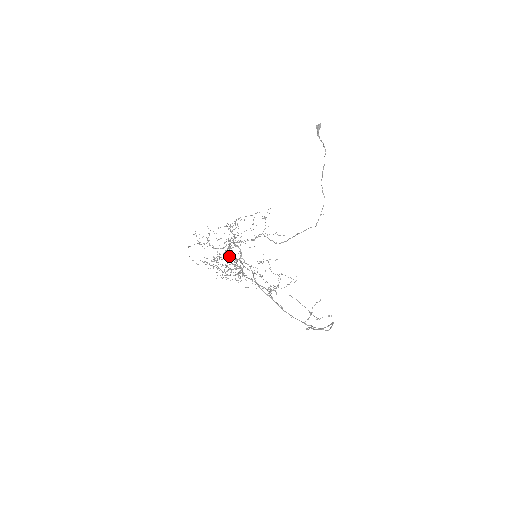
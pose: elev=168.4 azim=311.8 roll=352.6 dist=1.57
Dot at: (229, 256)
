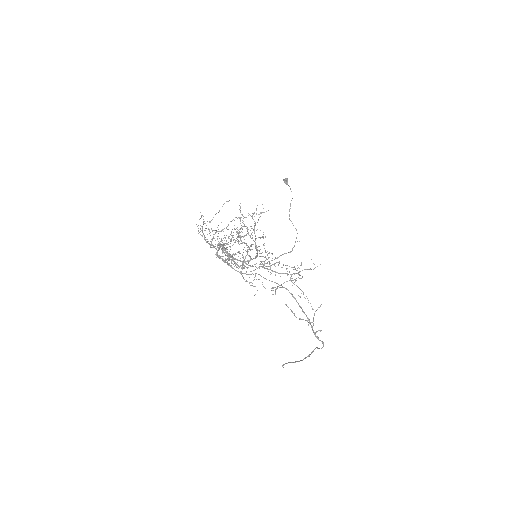
Dot at: occluded
